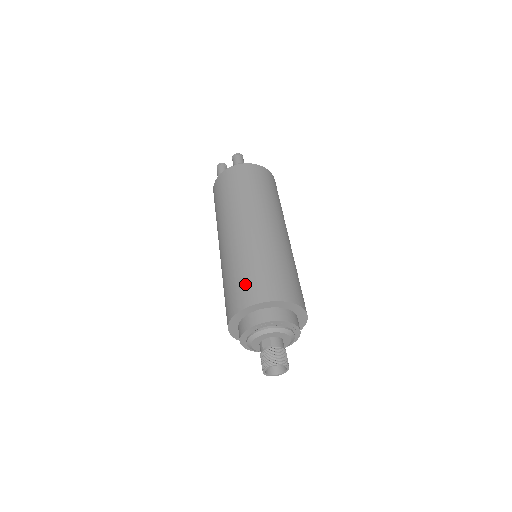
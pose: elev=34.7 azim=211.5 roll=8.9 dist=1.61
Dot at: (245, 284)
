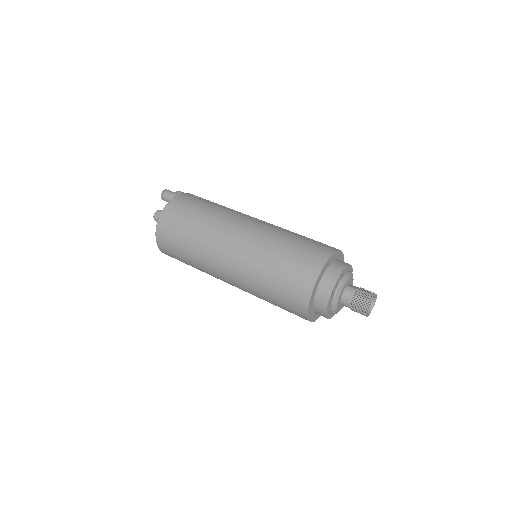
Dot at: (317, 241)
